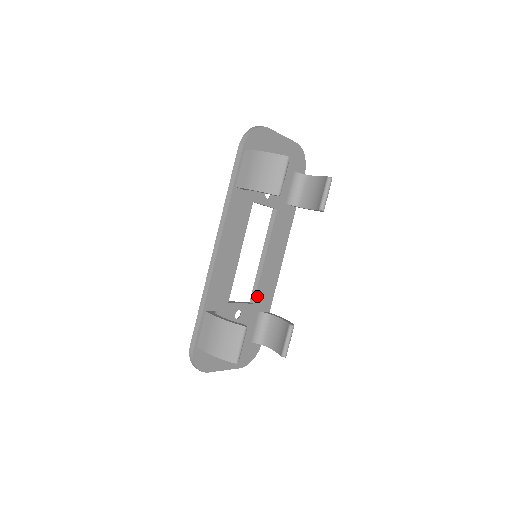
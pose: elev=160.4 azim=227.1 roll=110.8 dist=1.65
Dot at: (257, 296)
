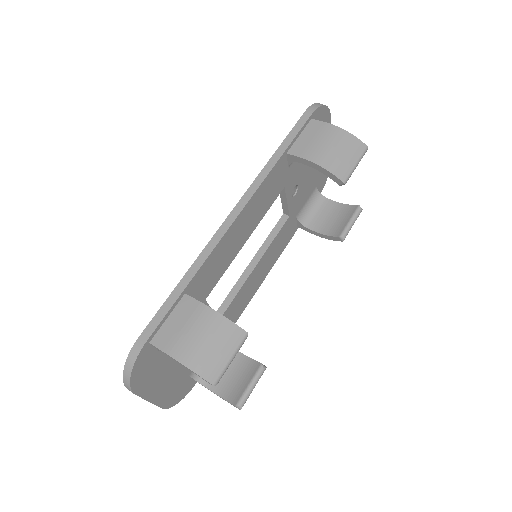
Dot at: (226, 312)
